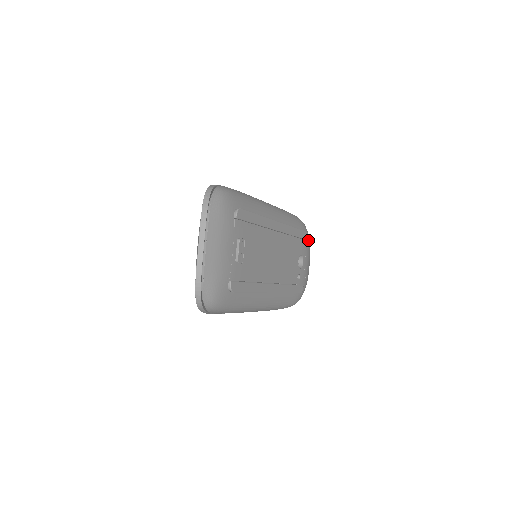
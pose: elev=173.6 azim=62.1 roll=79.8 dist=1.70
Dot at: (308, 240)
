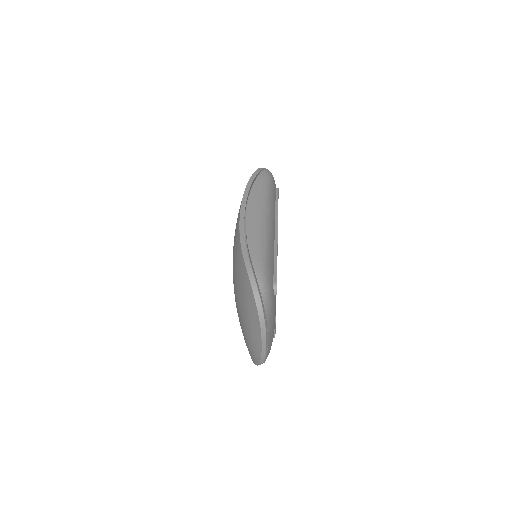
Dot at: occluded
